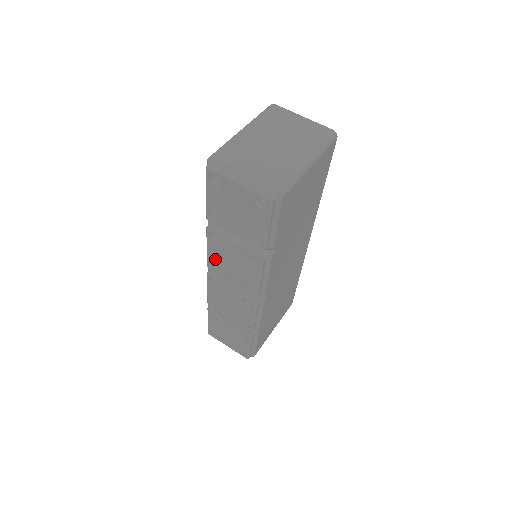
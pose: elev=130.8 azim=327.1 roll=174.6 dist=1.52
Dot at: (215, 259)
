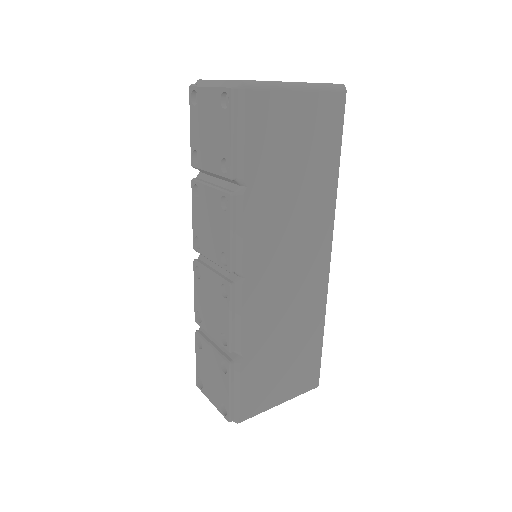
Dot at: (198, 228)
